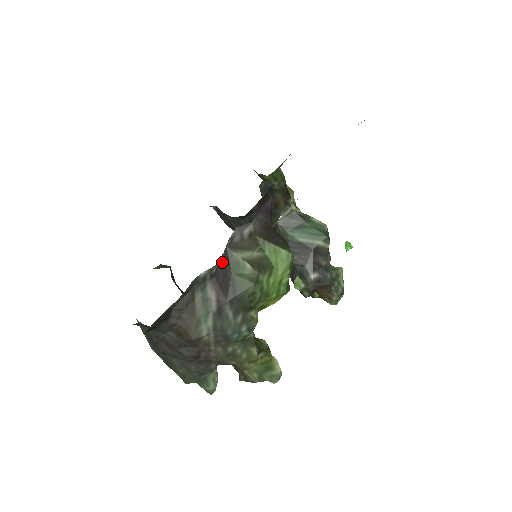
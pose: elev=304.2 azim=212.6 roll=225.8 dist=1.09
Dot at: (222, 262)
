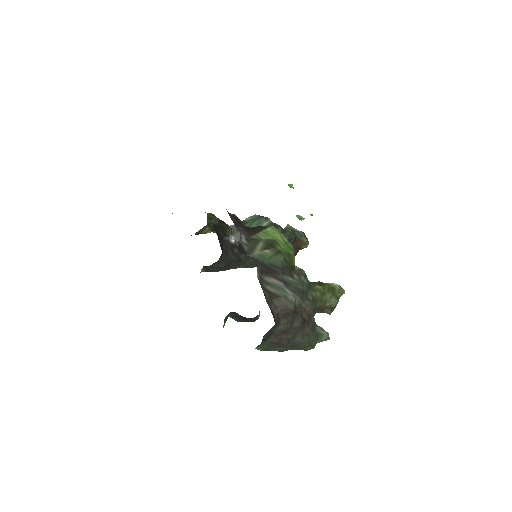
Dot at: (256, 263)
